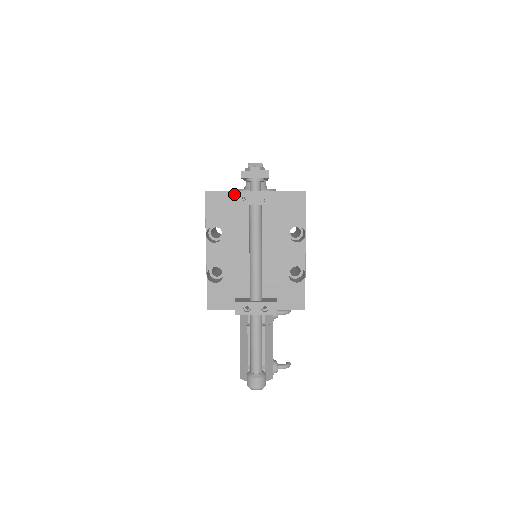
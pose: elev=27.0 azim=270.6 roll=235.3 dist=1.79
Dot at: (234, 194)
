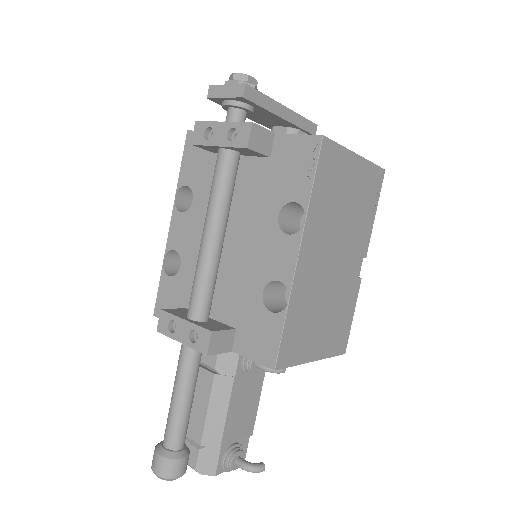
Dot at: (195, 126)
